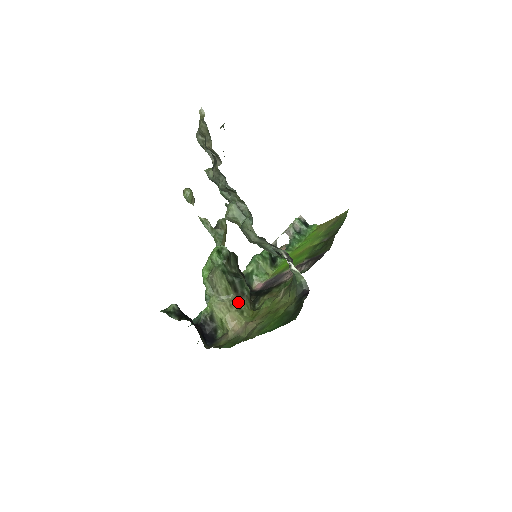
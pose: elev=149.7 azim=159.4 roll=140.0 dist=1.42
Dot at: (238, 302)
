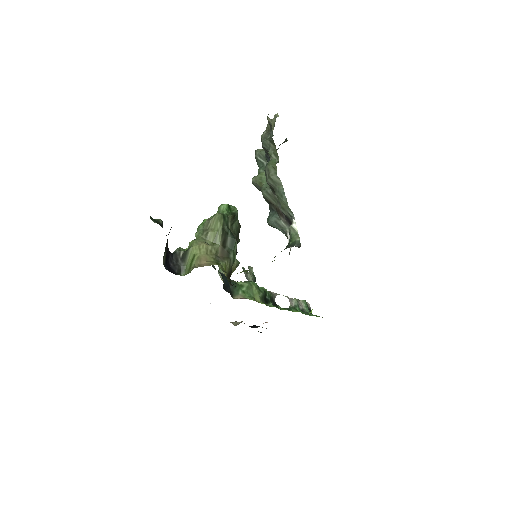
Dot at: (219, 257)
